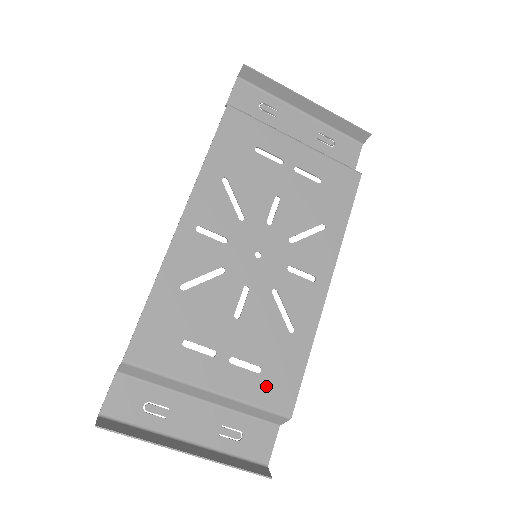
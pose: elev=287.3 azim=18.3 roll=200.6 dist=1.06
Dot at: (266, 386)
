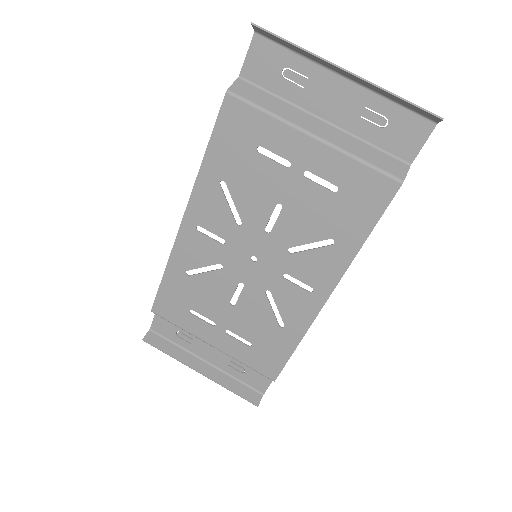
Dot at: (255, 356)
